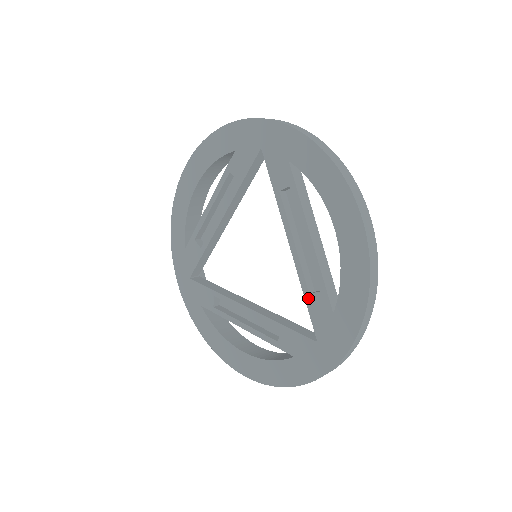
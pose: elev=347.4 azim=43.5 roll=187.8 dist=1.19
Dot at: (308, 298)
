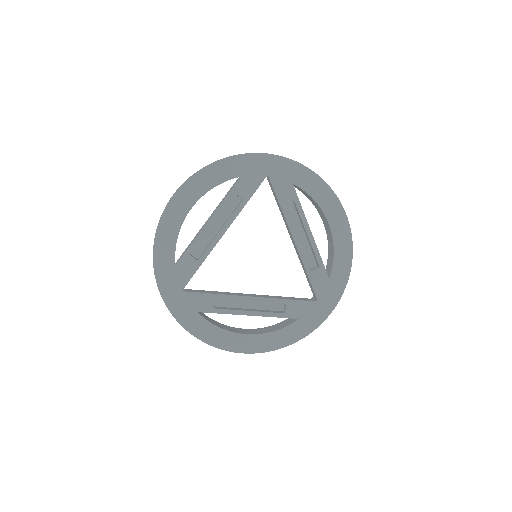
Dot at: (310, 274)
